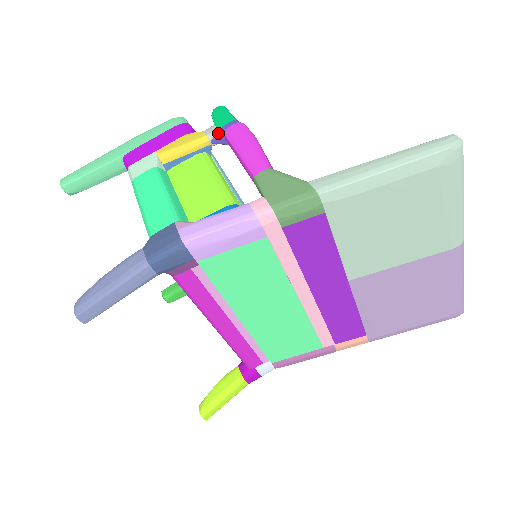
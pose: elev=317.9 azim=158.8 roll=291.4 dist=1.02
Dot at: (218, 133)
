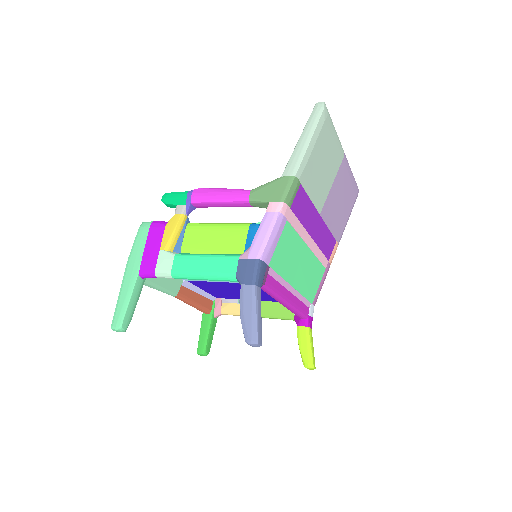
Dot at: (187, 206)
